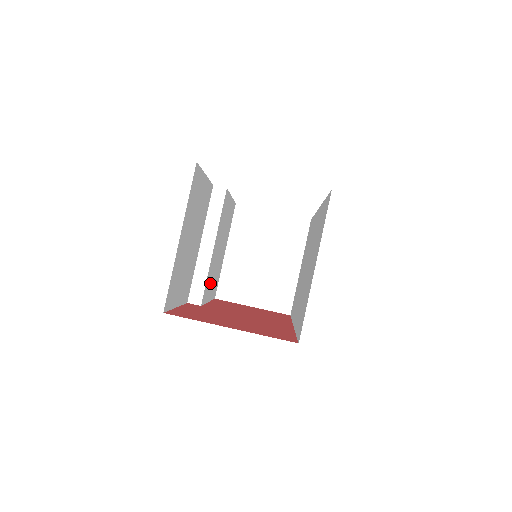
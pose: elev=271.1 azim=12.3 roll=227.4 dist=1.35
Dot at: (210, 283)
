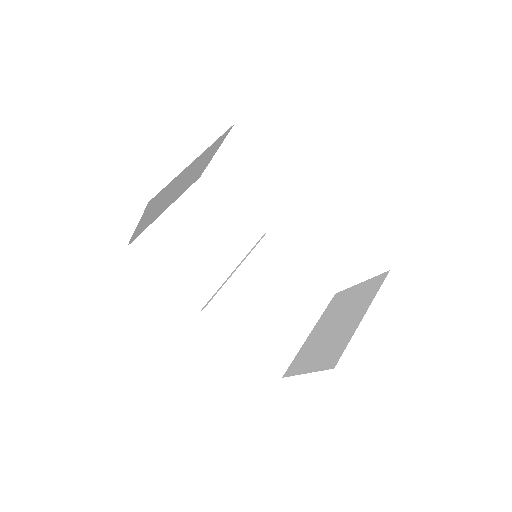
Dot at: (242, 315)
